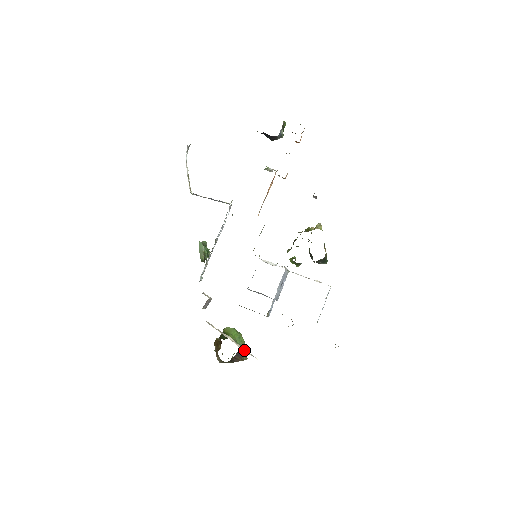
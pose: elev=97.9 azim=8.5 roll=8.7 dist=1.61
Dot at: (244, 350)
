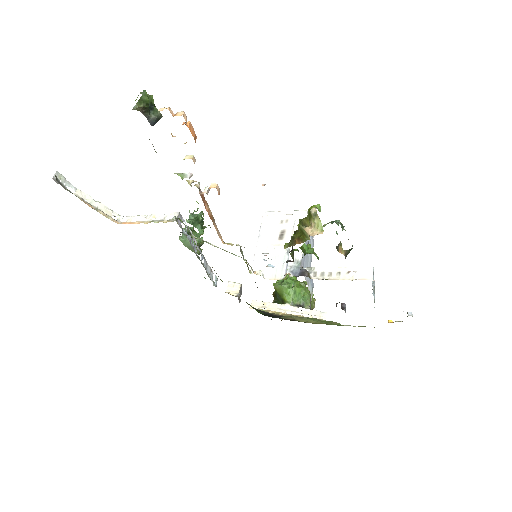
Dot at: (307, 316)
